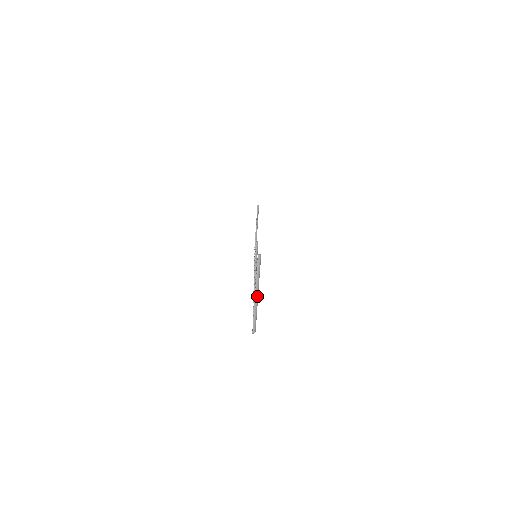
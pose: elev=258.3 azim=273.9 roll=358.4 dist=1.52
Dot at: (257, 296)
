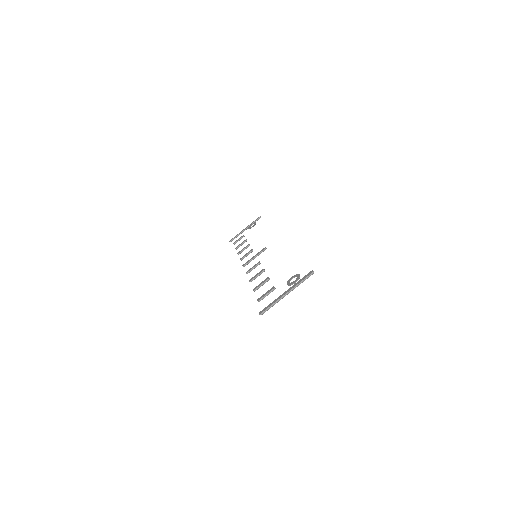
Dot at: occluded
